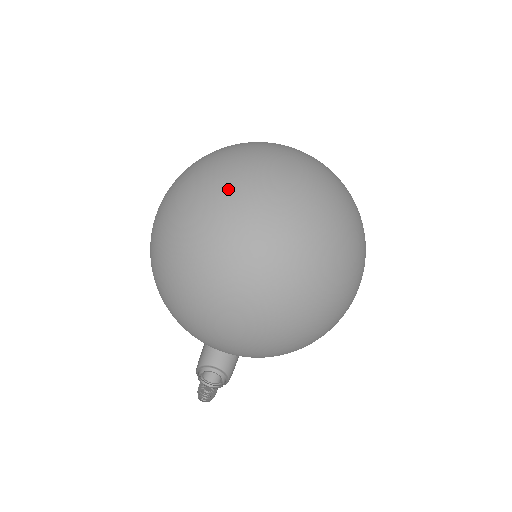
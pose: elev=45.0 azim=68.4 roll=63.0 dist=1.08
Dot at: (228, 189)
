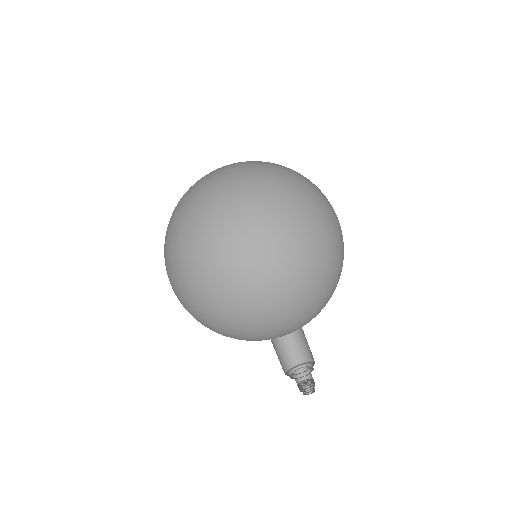
Dot at: (177, 220)
